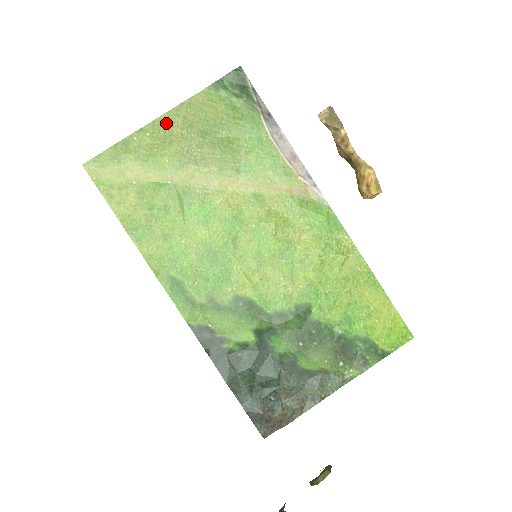
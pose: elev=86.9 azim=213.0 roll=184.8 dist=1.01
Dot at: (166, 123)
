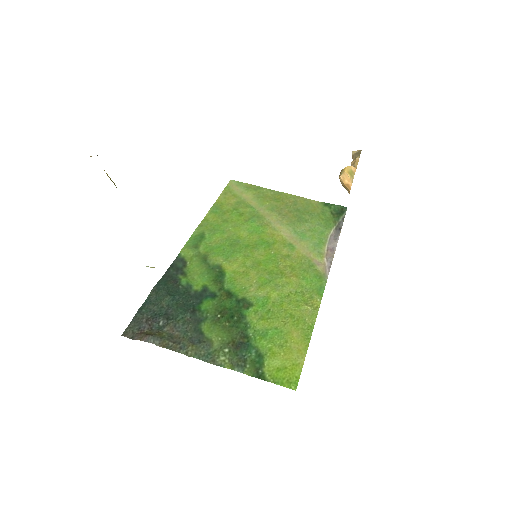
Dot at: (286, 196)
